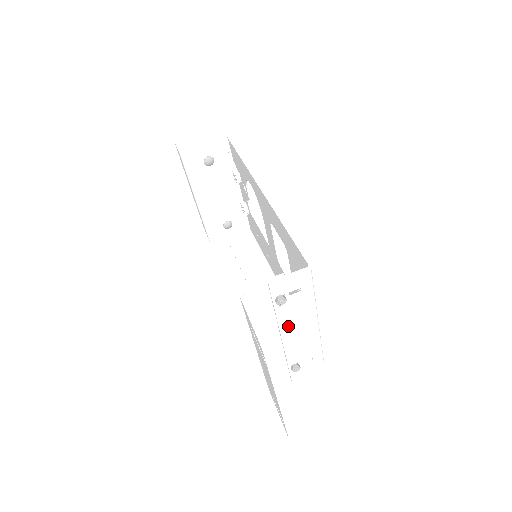
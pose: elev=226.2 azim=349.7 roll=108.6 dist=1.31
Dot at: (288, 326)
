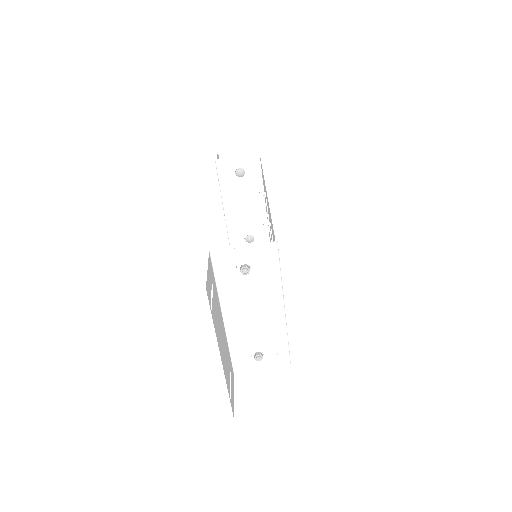
Dot at: (253, 303)
